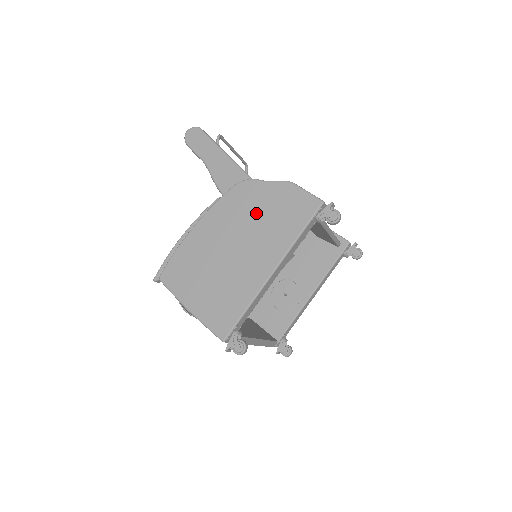
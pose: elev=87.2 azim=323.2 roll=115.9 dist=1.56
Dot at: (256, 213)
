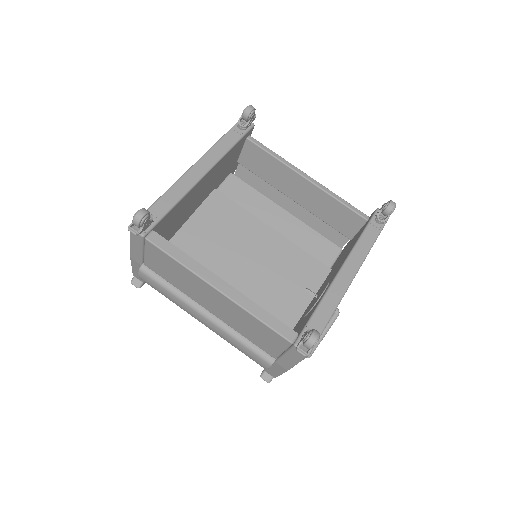
Dot at: occluded
